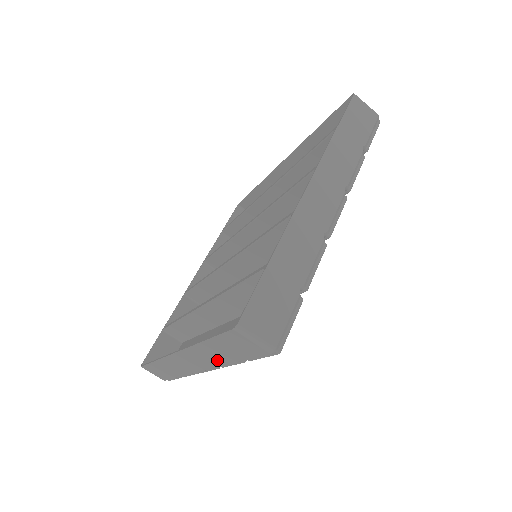
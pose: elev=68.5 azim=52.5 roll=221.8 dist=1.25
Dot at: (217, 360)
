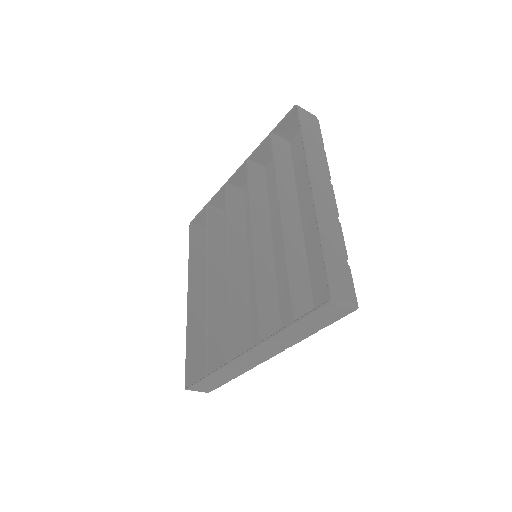
Dot at: (202, 333)
